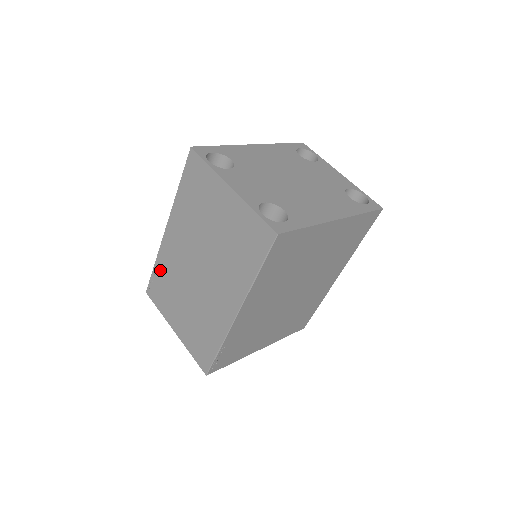
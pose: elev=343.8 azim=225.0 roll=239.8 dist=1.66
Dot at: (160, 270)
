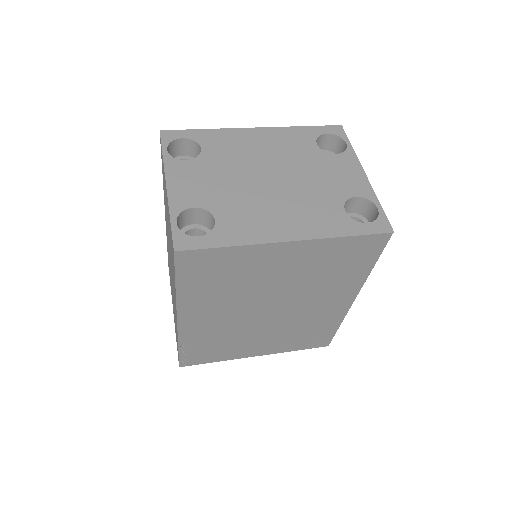
Dot at: occluded
